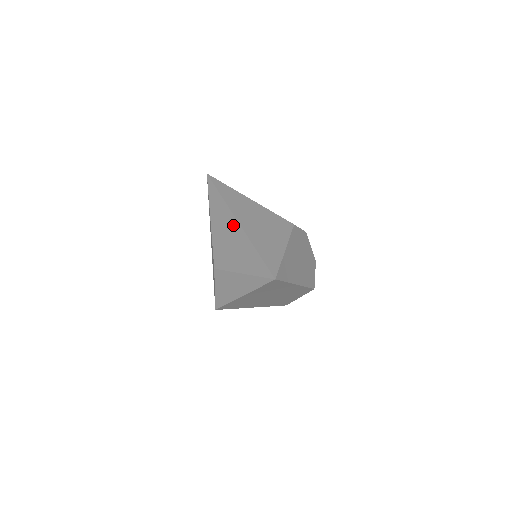
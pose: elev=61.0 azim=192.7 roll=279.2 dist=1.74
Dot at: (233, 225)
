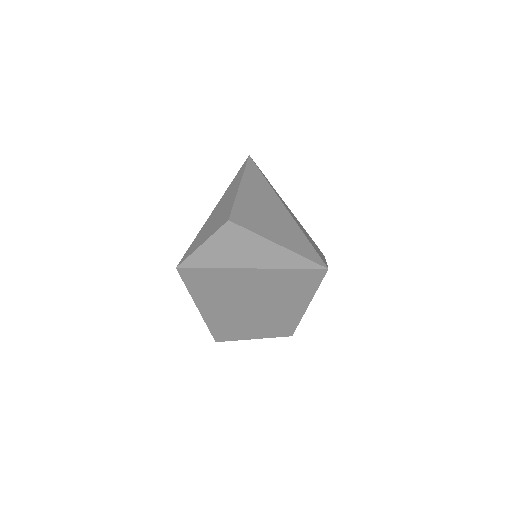
Dot at: (275, 202)
